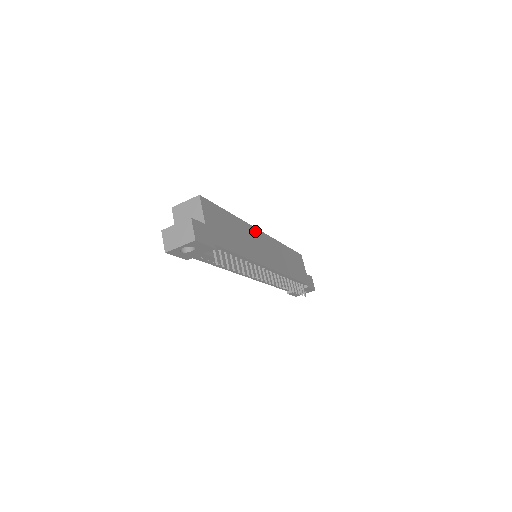
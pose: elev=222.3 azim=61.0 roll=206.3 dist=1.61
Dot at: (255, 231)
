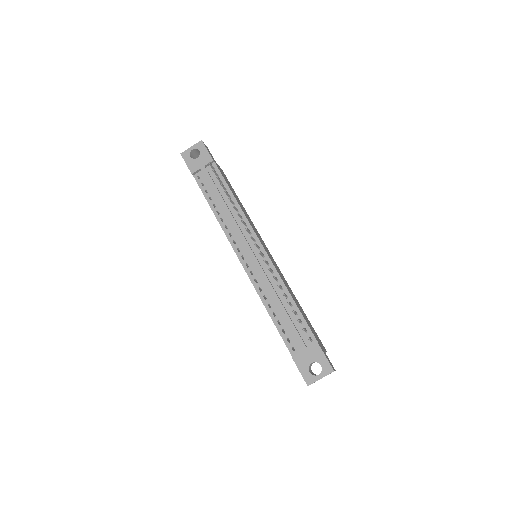
Dot at: (262, 240)
